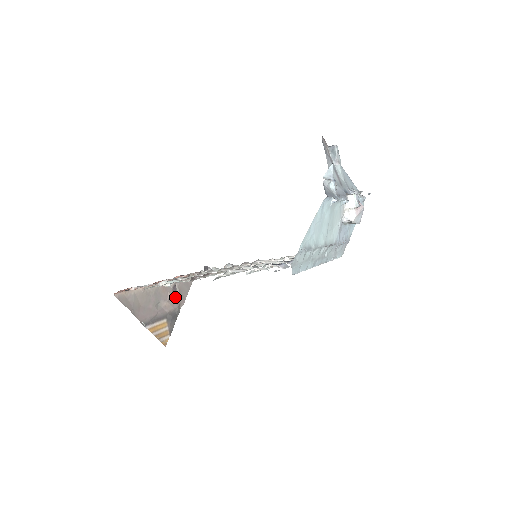
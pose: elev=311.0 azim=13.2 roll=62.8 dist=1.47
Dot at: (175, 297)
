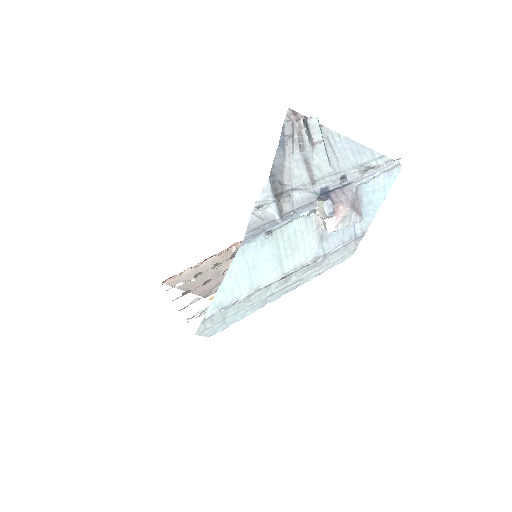
Dot at: occluded
